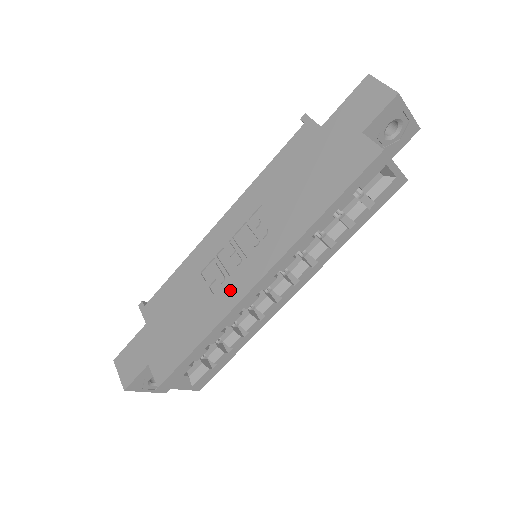
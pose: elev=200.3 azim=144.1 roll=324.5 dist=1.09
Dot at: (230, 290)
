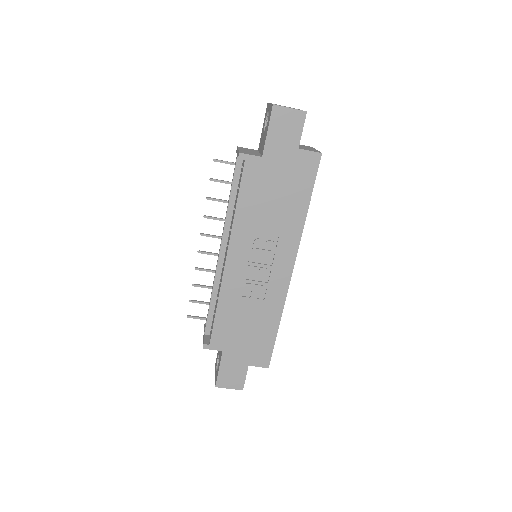
Dot at: (275, 289)
